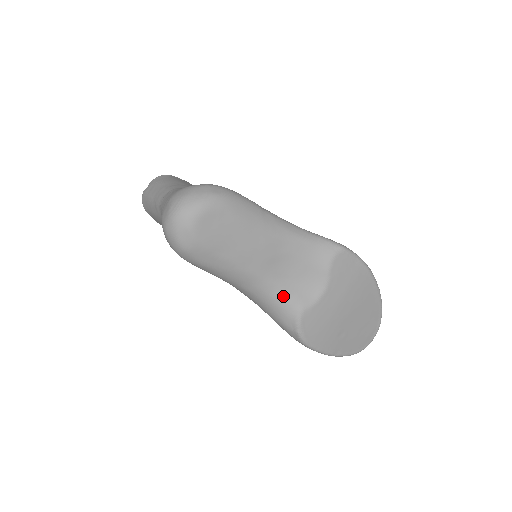
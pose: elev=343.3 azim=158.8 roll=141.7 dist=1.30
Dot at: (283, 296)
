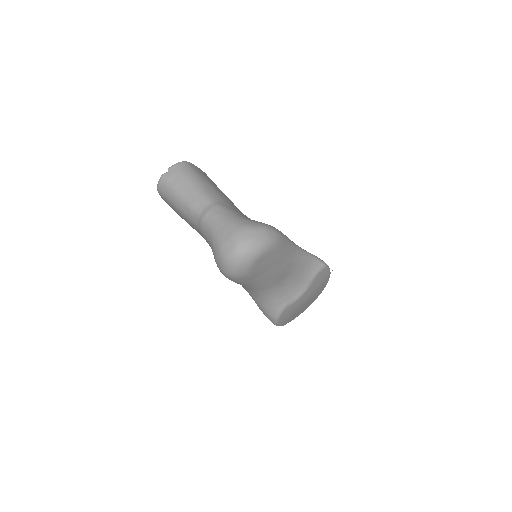
Dot at: (277, 297)
